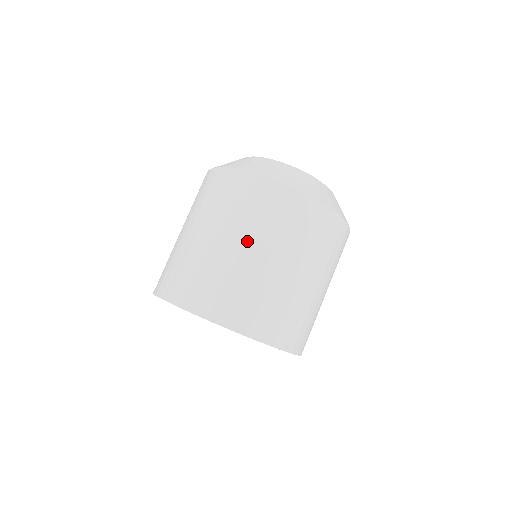
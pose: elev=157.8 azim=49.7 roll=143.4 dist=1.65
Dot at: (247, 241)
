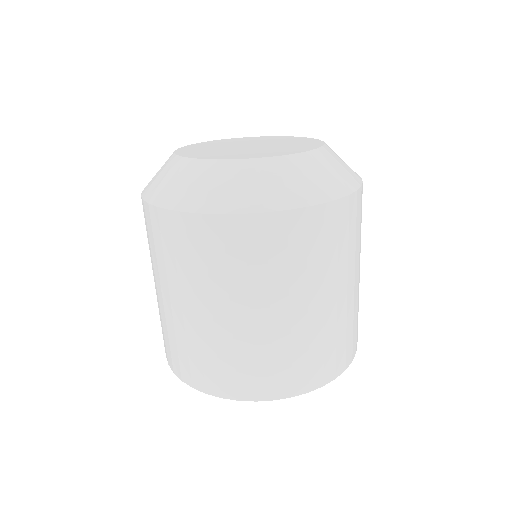
Dot at: (273, 303)
